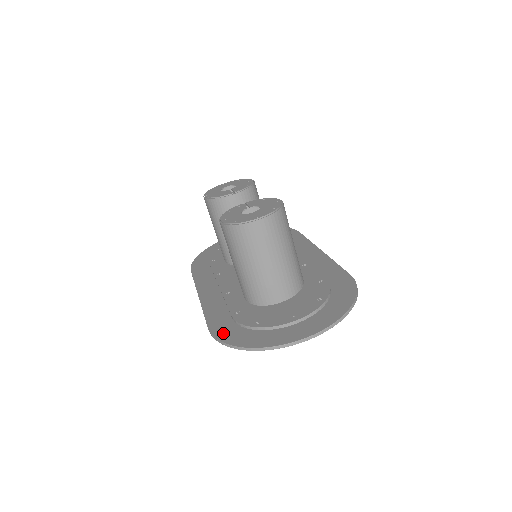
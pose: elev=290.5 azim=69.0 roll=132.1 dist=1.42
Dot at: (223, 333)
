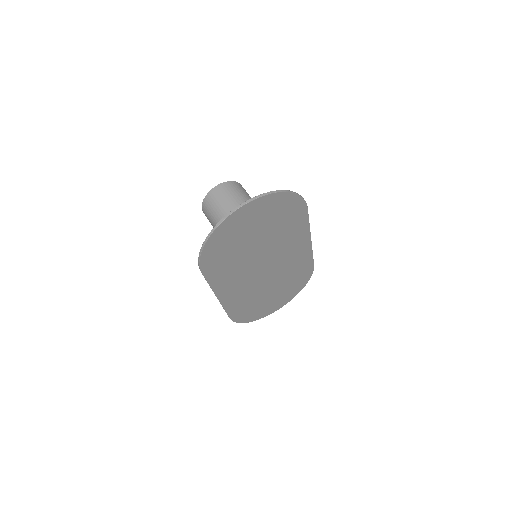
Dot at: (205, 258)
